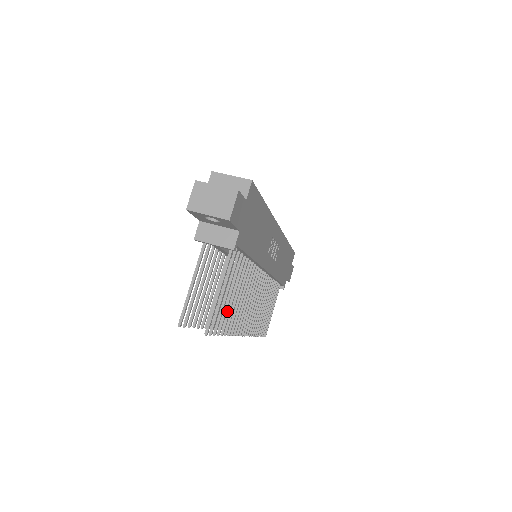
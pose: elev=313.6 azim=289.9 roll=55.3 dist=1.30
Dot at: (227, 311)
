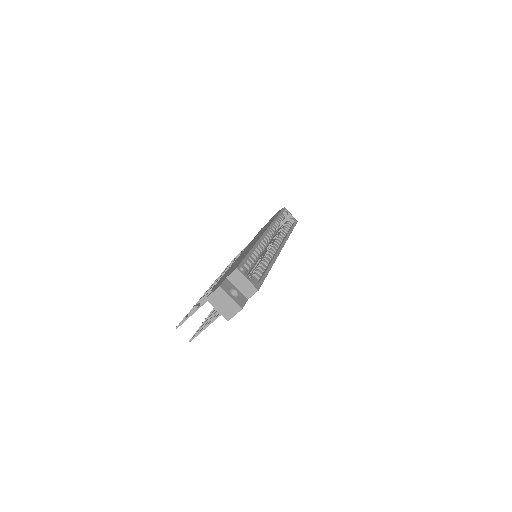
Dot at: (212, 314)
